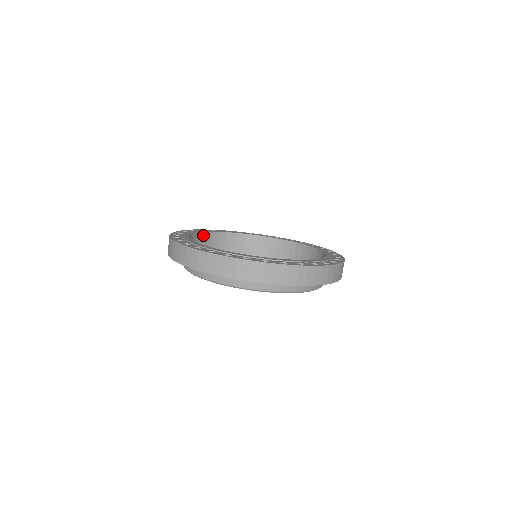
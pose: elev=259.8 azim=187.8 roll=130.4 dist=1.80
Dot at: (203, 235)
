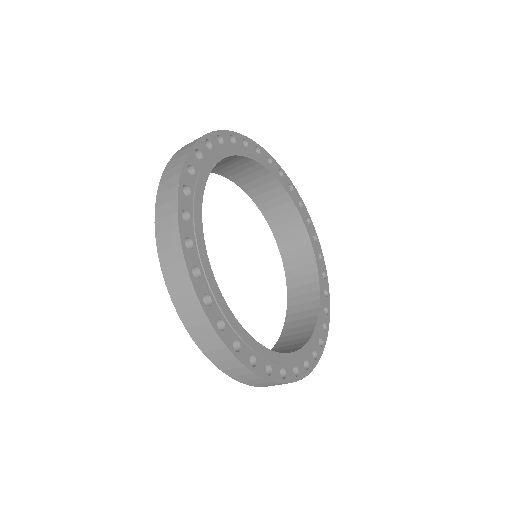
Dot at: (248, 160)
